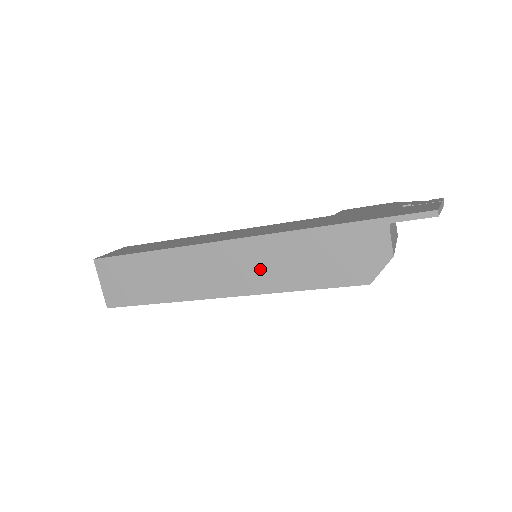
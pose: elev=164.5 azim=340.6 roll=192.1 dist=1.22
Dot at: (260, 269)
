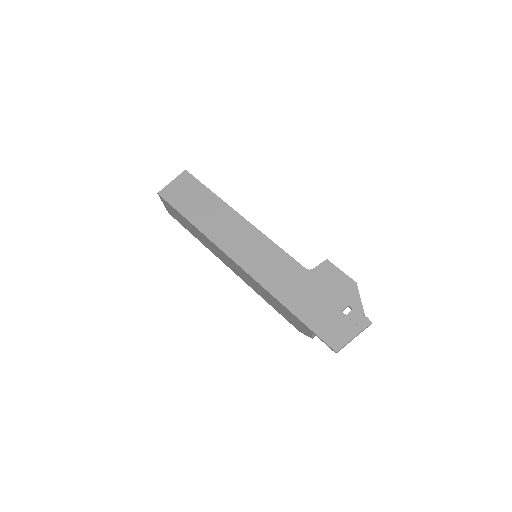
Dot at: (247, 280)
